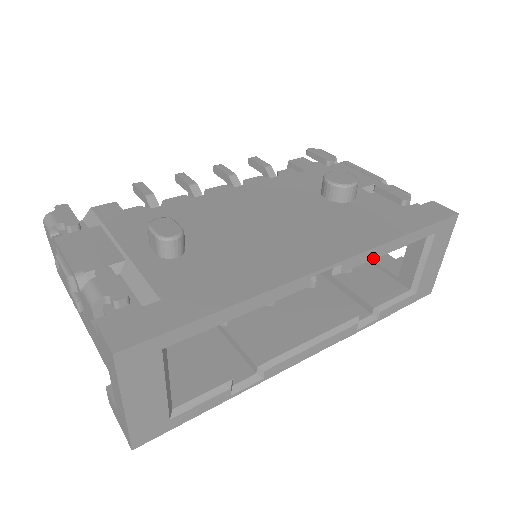
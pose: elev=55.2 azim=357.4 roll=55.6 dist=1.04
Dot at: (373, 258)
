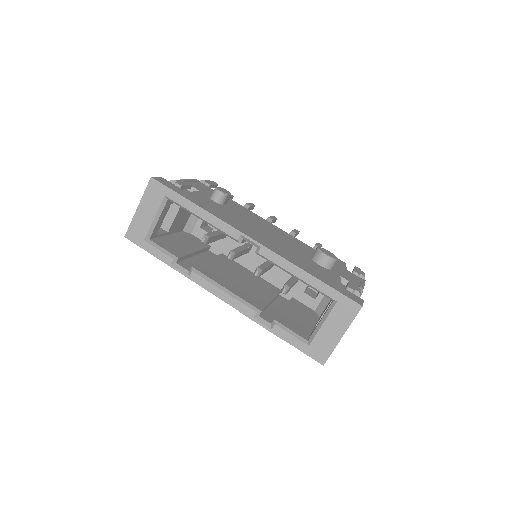
Dot at: (282, 267)
